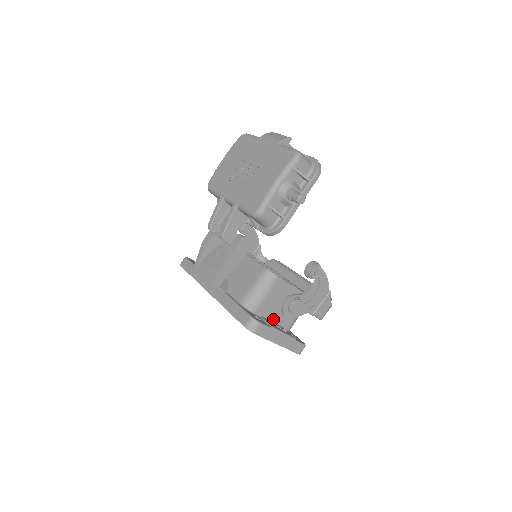
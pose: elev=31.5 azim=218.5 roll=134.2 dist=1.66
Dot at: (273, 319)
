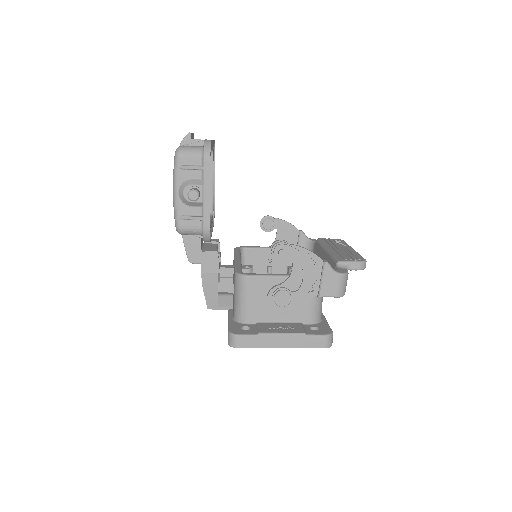
Dot at: (279, 319)
